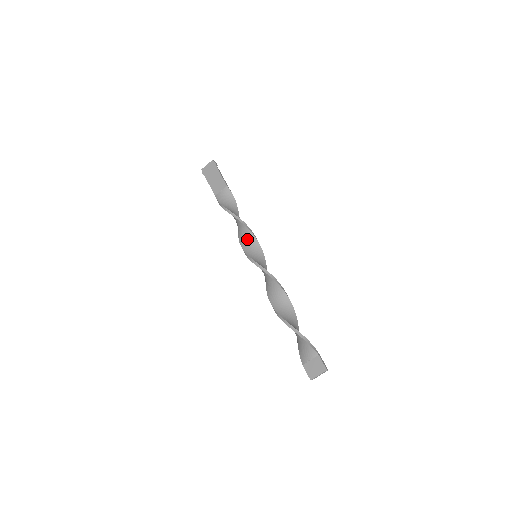
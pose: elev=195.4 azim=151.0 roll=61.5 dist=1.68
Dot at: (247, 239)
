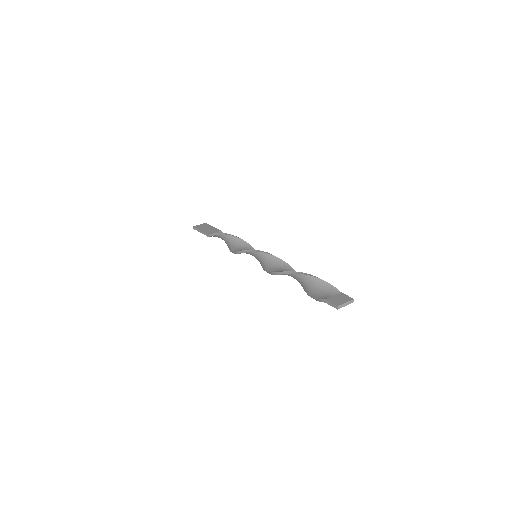
Dot at: (246, 249)
